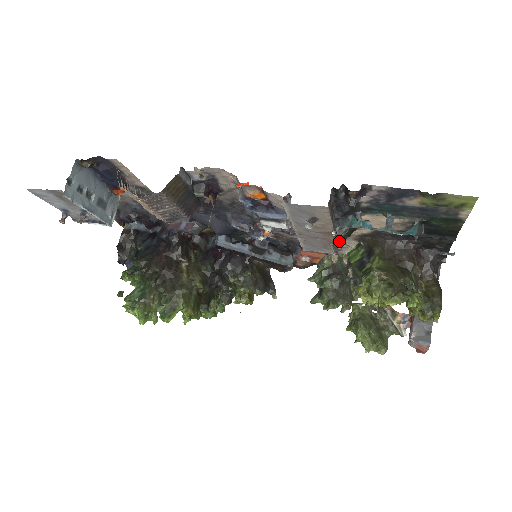
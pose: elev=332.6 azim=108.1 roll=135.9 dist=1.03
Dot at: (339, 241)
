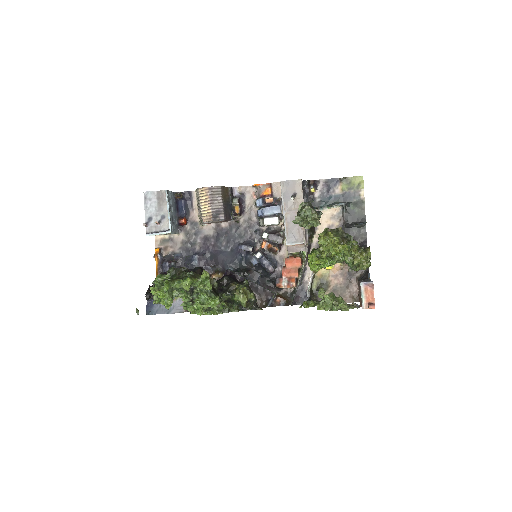
Dot at: occluded
